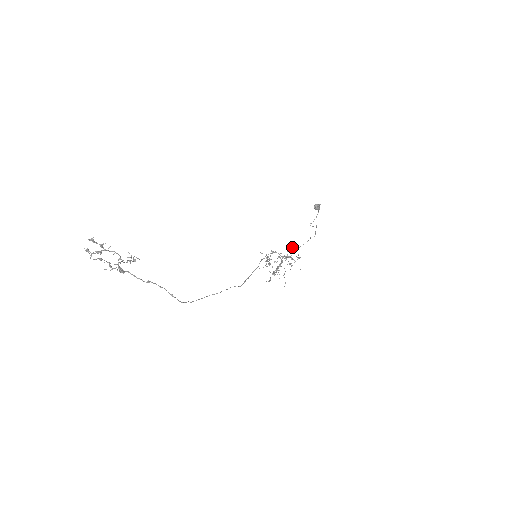
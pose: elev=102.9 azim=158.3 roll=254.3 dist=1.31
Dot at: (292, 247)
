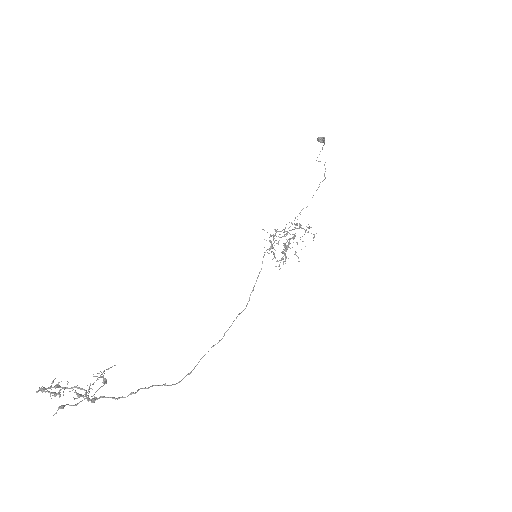
Dot at: occluded
